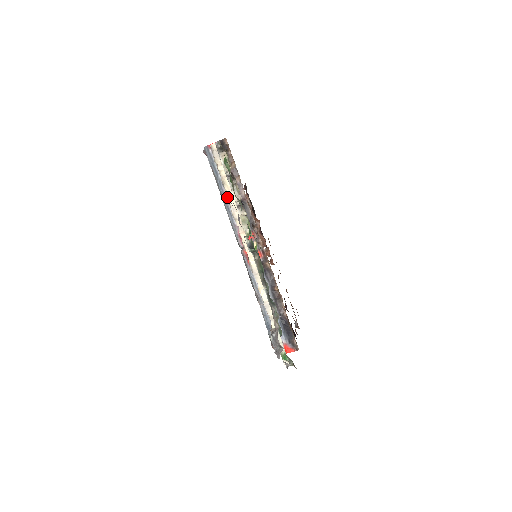
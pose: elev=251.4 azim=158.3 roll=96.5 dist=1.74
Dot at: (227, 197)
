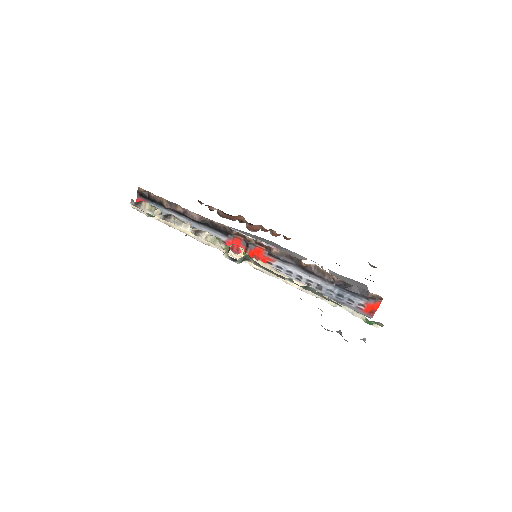
Dot at: occluded
